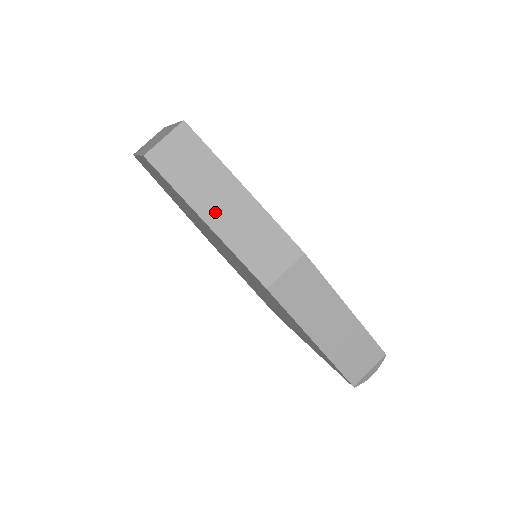
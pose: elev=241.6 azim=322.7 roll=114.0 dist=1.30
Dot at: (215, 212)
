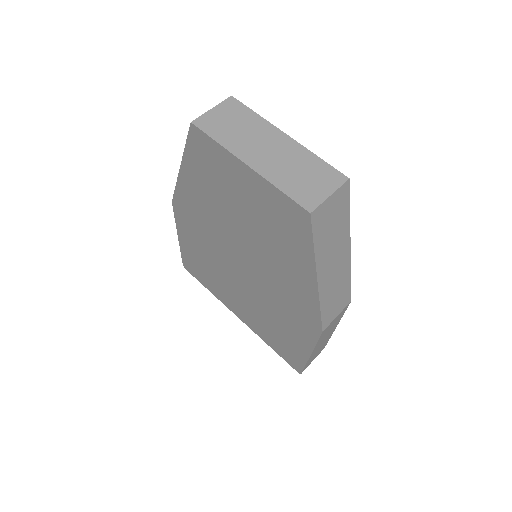
Dot at: (327, 271)
